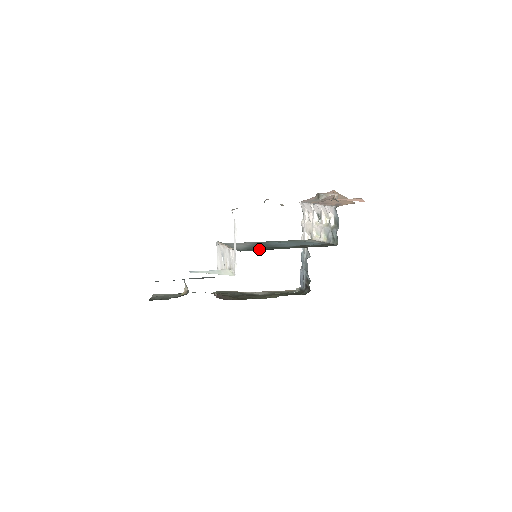
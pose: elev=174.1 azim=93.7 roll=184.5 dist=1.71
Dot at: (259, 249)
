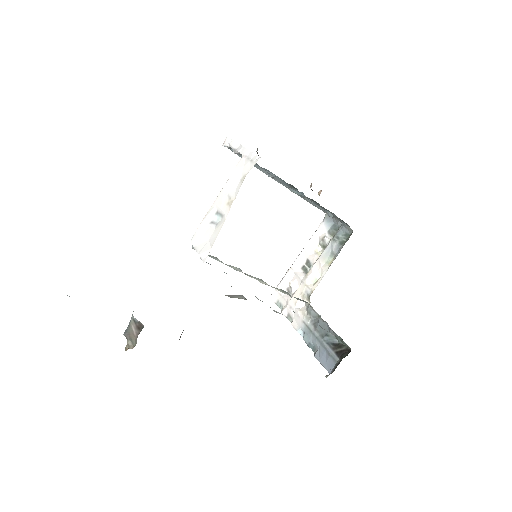
Dot at: occluded
